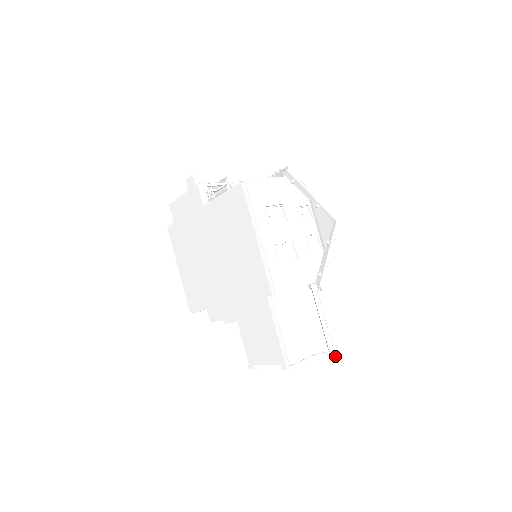
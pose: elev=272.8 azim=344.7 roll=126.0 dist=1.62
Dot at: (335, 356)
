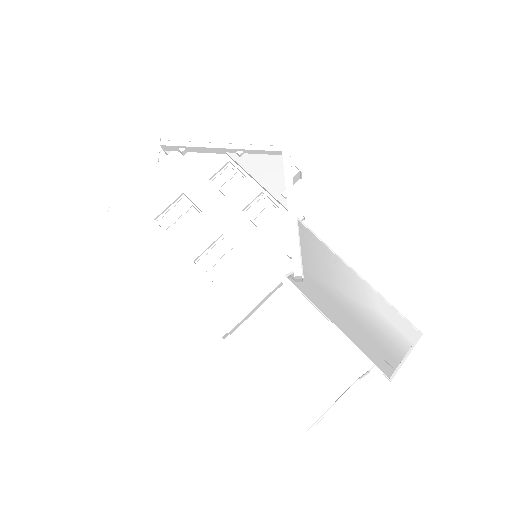
Dot at: (383, 374)
